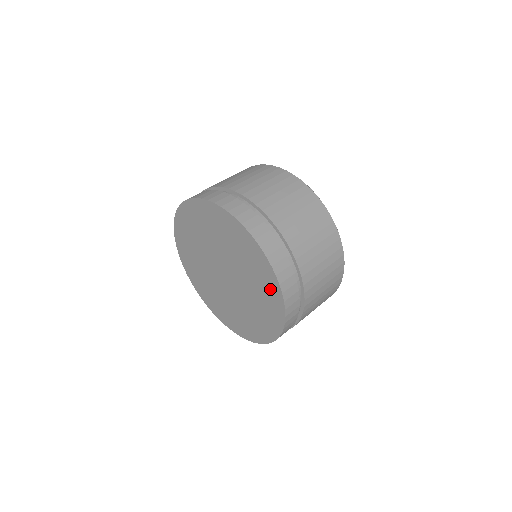
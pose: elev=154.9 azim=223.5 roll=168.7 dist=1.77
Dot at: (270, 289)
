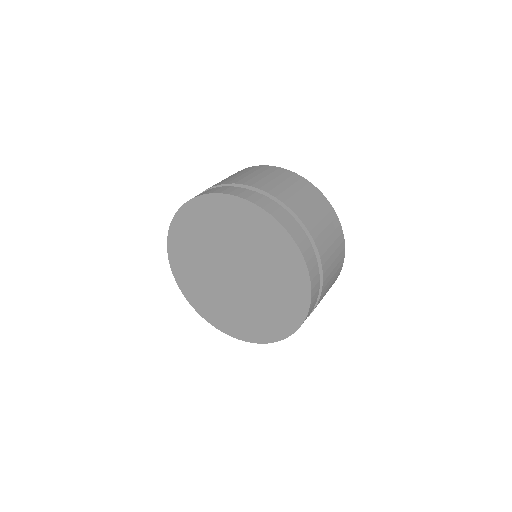
Dot at: (294, 272)
